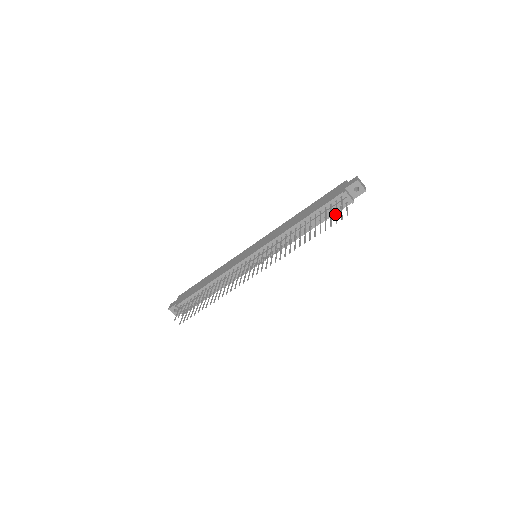
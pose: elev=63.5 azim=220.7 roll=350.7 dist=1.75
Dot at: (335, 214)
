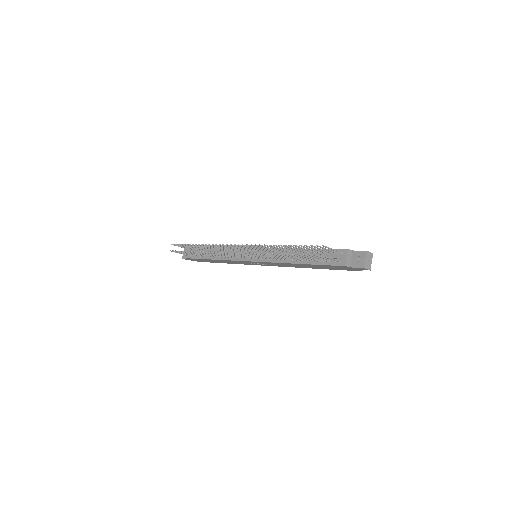
Dot at: occluded
